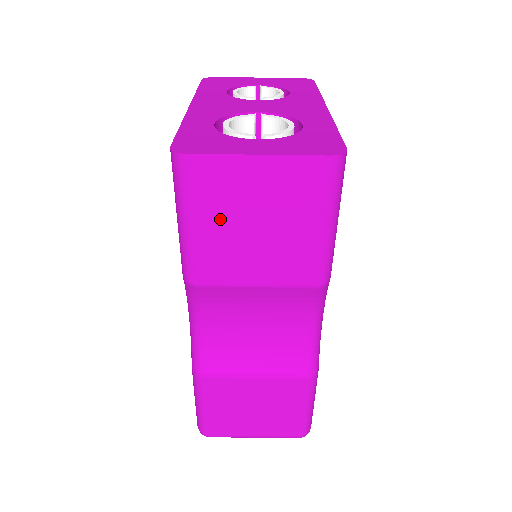
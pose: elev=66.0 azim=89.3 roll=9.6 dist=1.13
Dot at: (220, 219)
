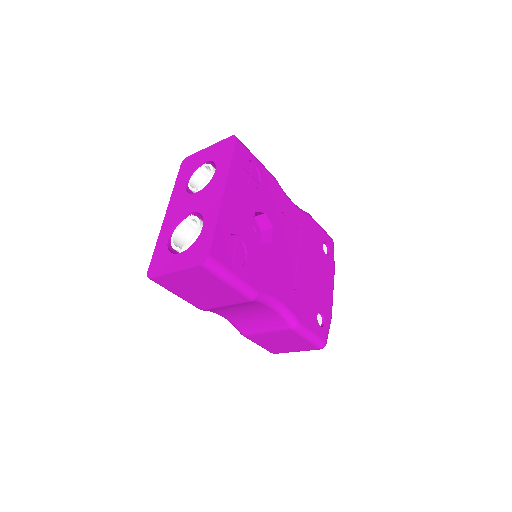
Dot at: (185, 291)
